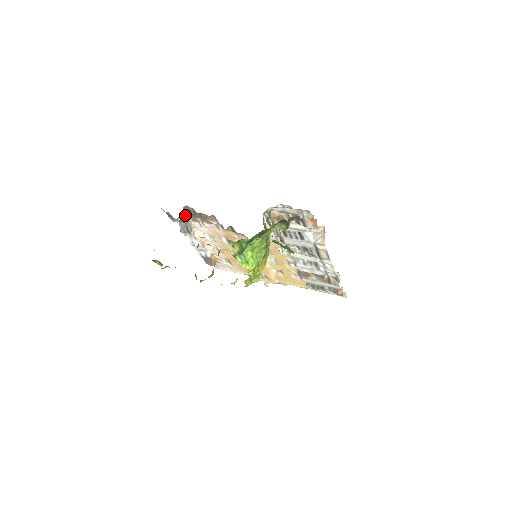
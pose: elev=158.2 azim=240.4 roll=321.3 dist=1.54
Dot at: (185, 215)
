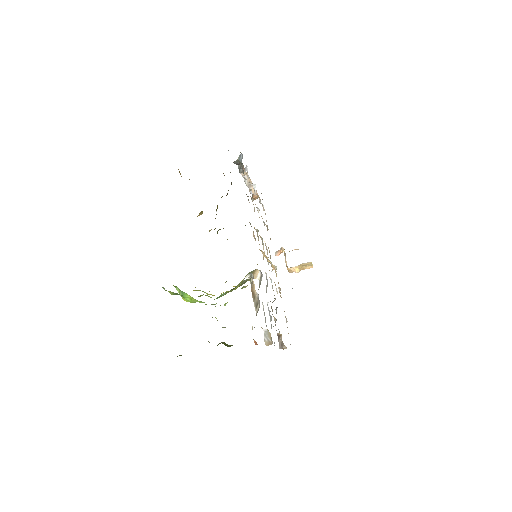
Dot at: (240, 163)
